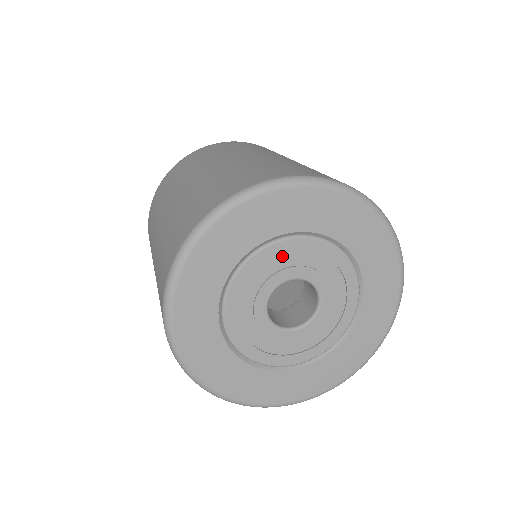
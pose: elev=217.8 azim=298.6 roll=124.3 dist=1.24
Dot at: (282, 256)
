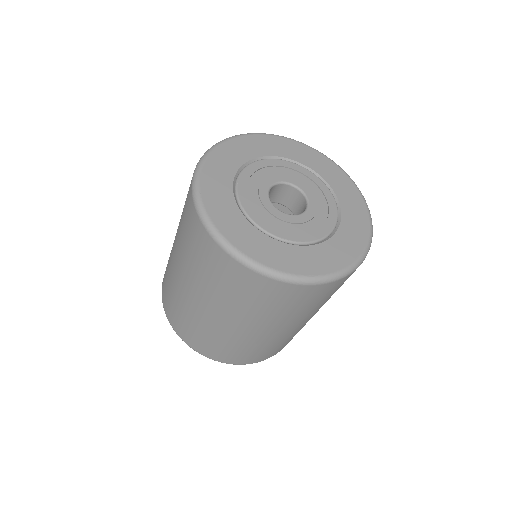
Dot at: (277, 168)
